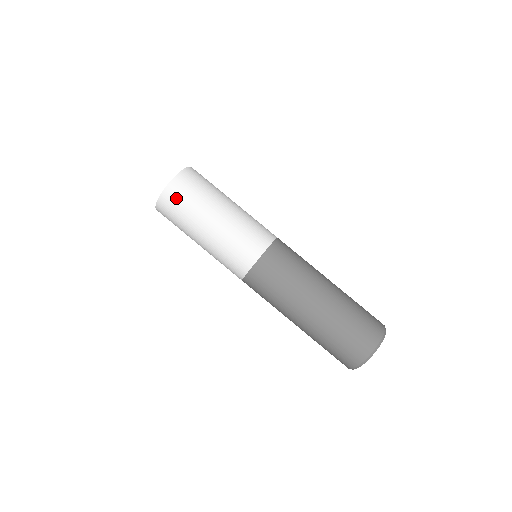
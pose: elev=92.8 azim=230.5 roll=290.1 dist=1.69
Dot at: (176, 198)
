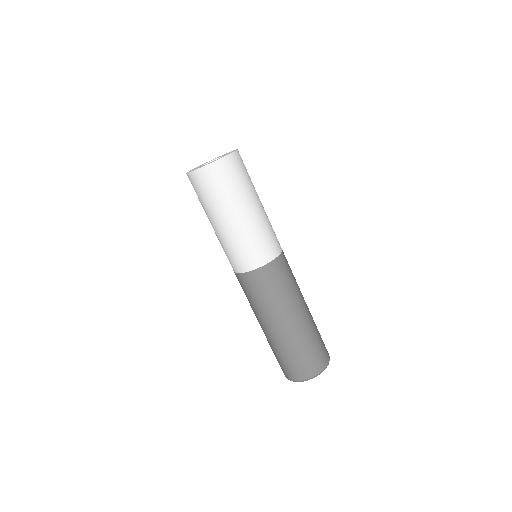
Dot at: (203, 183)
